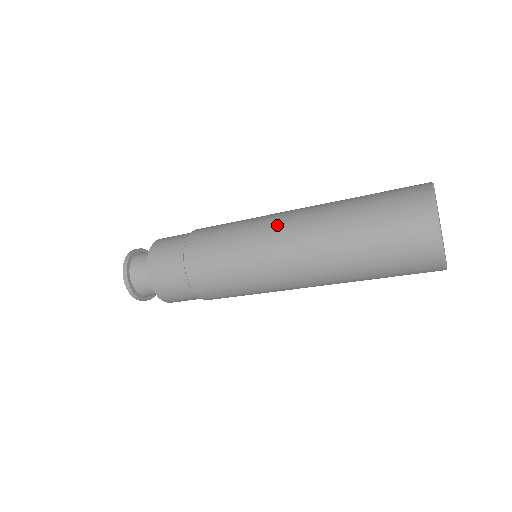
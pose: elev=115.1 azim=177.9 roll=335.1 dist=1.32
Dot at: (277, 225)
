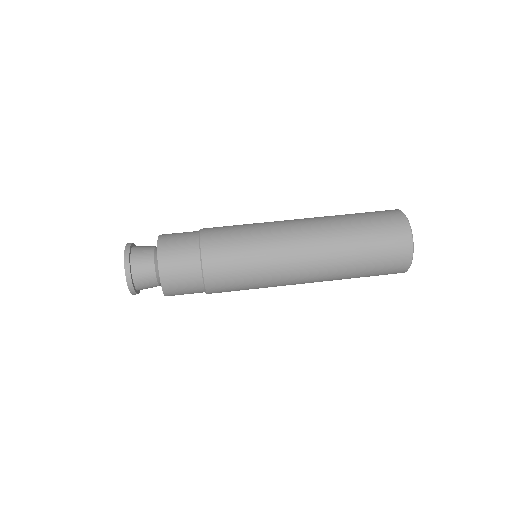
Dot at: (293, 253)
